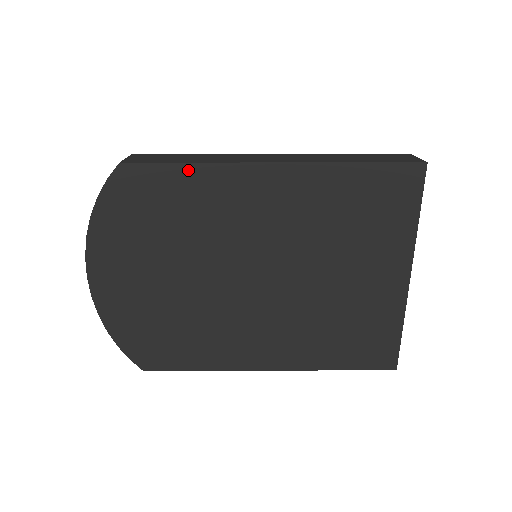
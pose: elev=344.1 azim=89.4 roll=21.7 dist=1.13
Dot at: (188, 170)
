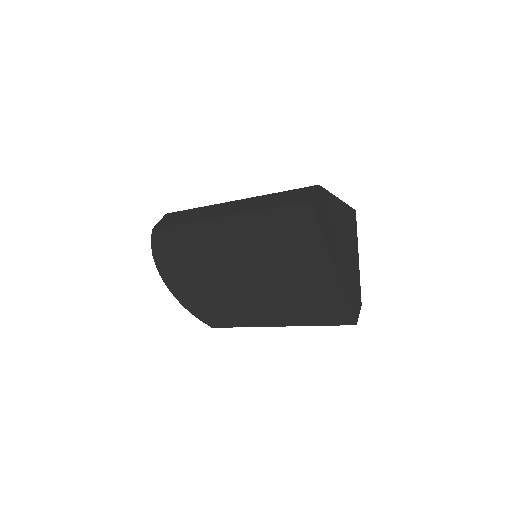
Dot at: (184, 227)
